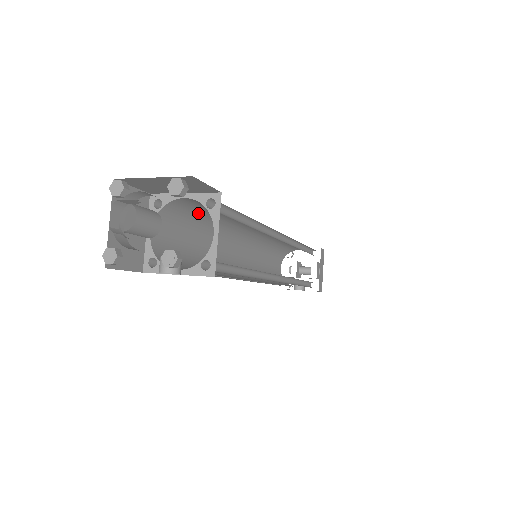
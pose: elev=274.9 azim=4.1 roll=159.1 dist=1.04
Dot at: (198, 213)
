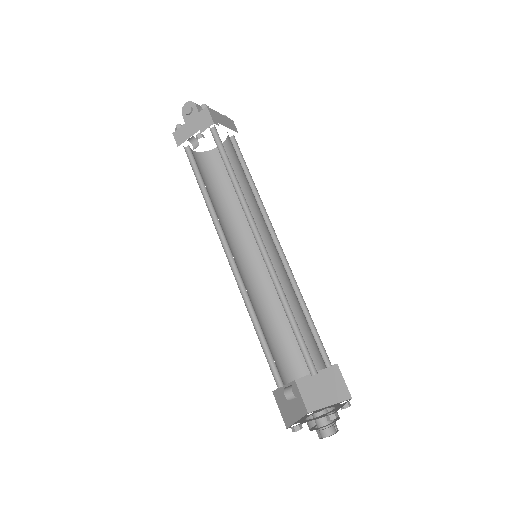
Dot at: occluded
